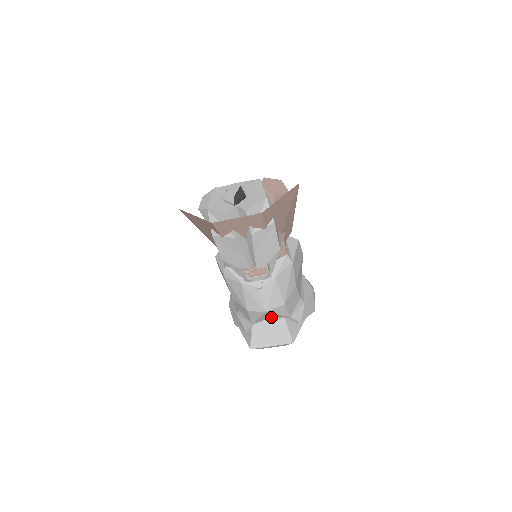
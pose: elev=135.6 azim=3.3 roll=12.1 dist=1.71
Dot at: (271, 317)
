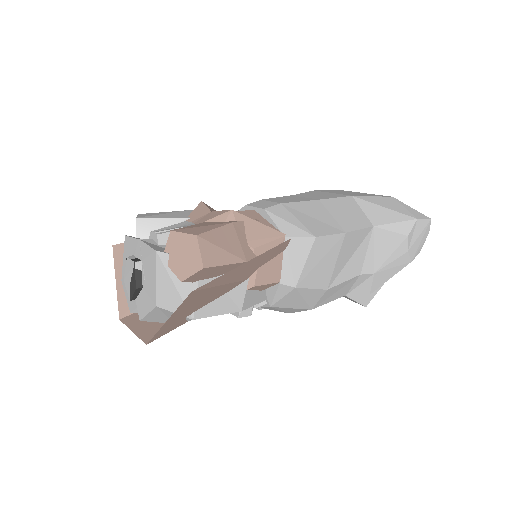
Dot at: occluded
